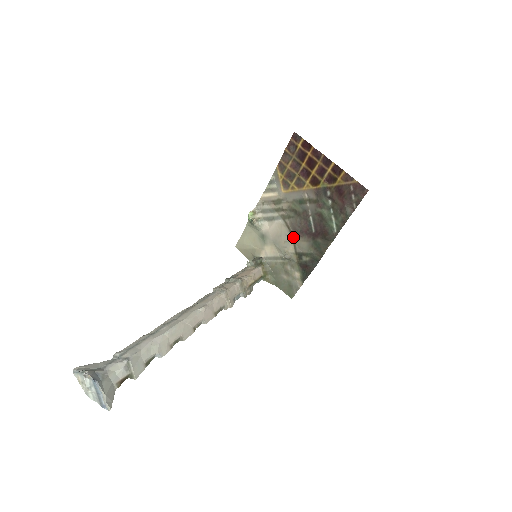
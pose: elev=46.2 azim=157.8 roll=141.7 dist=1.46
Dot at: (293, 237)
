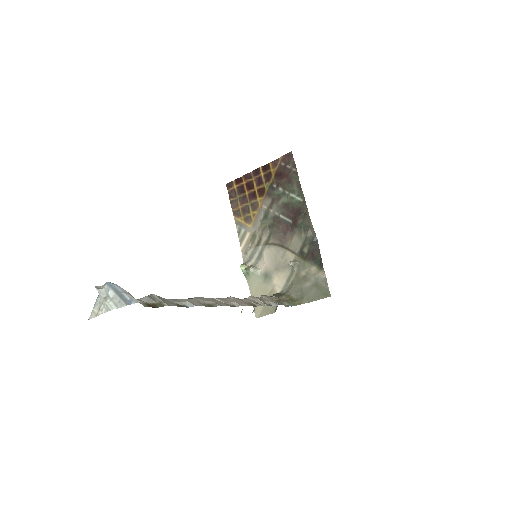
Dot at: (284, 246)
